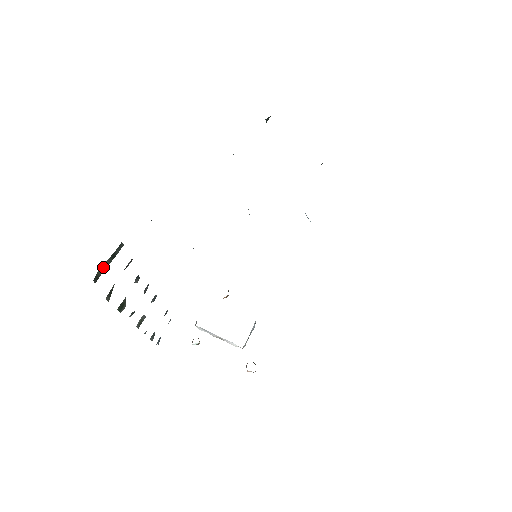
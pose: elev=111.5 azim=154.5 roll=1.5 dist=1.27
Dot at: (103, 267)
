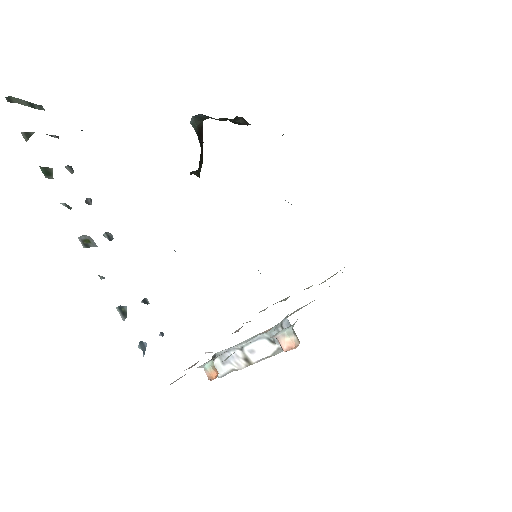
Dot at: (18, 101)
